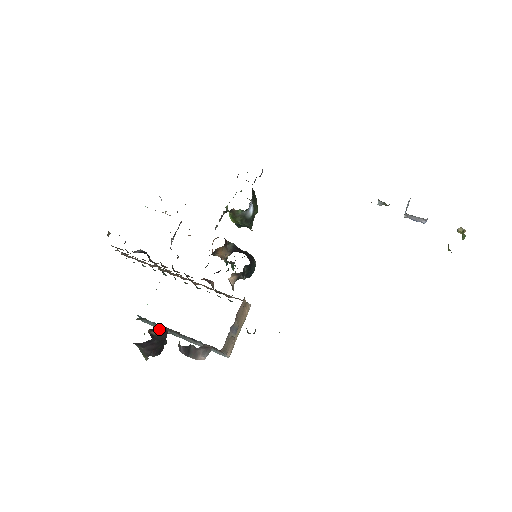
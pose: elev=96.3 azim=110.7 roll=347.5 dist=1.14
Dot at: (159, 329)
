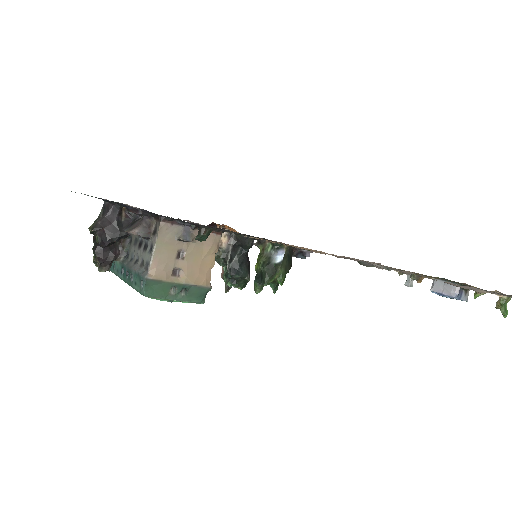
Dot at: (130, 219)
